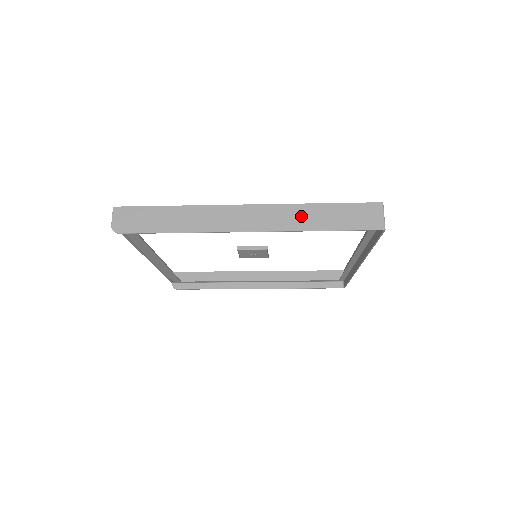
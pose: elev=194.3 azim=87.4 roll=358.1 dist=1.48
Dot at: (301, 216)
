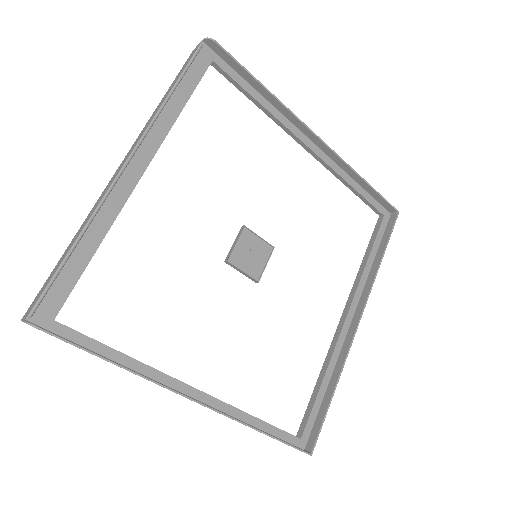
Dot at: (342, 171)
